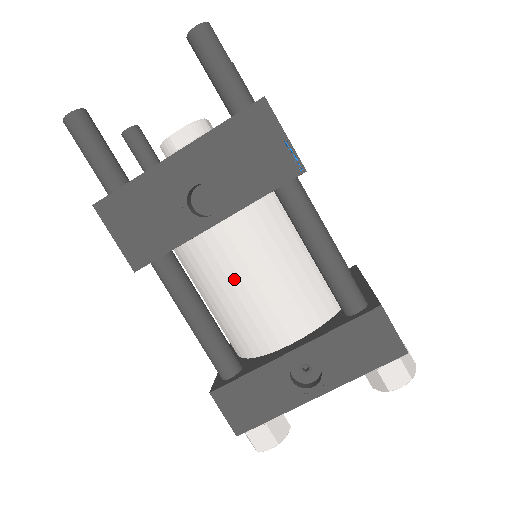
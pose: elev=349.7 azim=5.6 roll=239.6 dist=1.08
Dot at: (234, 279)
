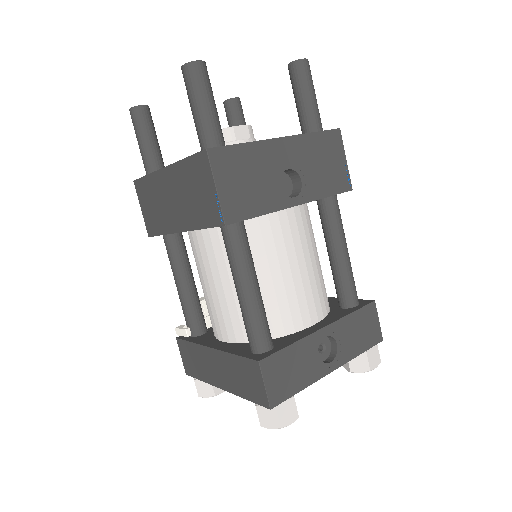
Dot at: (283, 260)
